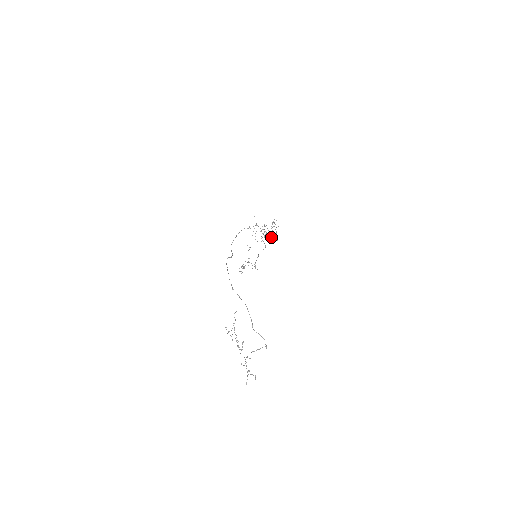
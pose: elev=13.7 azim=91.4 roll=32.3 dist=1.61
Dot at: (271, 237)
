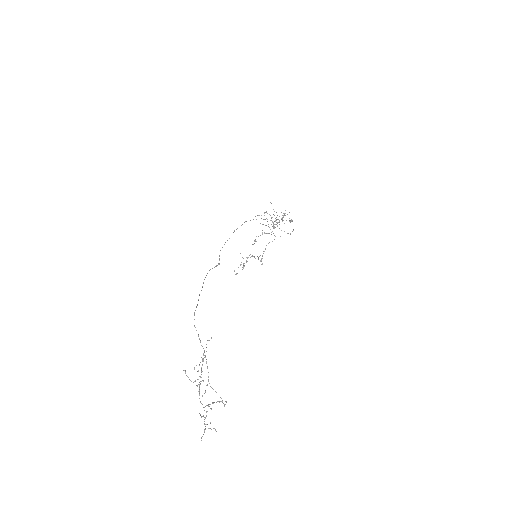
Dot at: occluded
